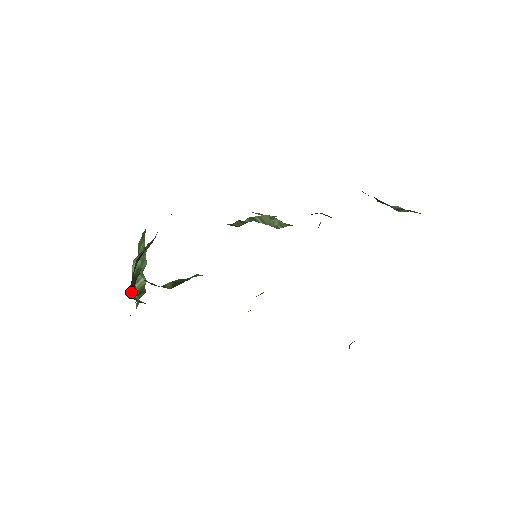
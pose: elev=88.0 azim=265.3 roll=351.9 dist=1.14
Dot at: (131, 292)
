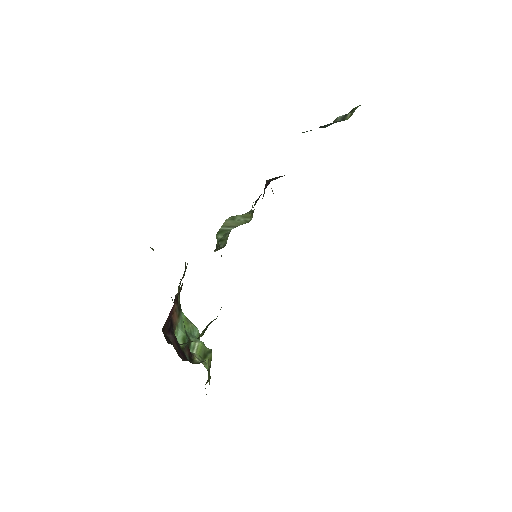
Dot at: occluded
